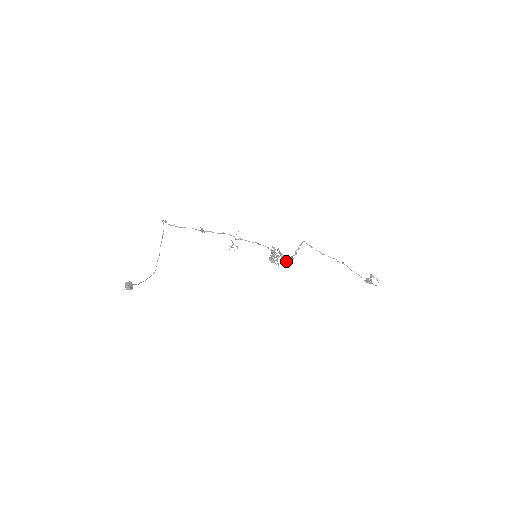
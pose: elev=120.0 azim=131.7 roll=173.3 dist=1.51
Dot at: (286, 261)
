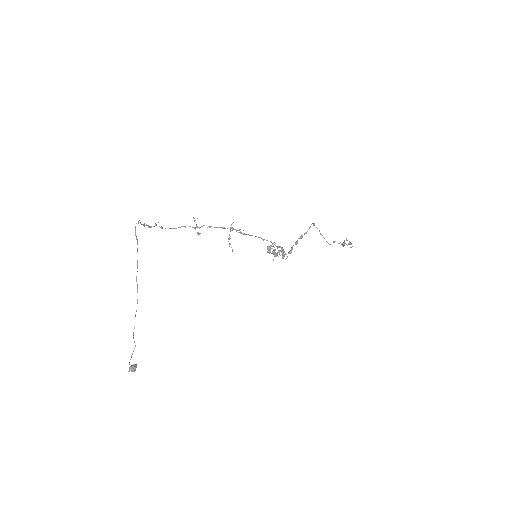
Dot at: occluded
